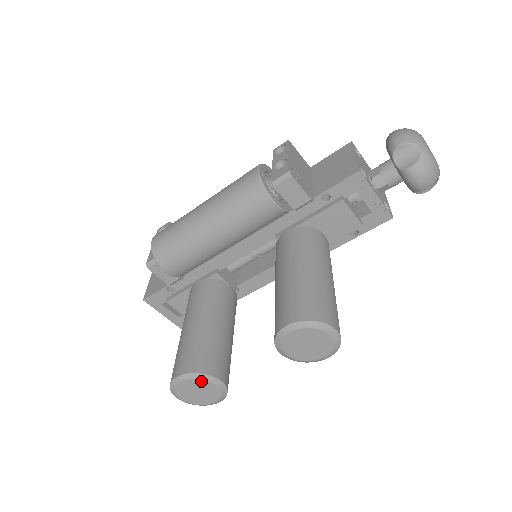
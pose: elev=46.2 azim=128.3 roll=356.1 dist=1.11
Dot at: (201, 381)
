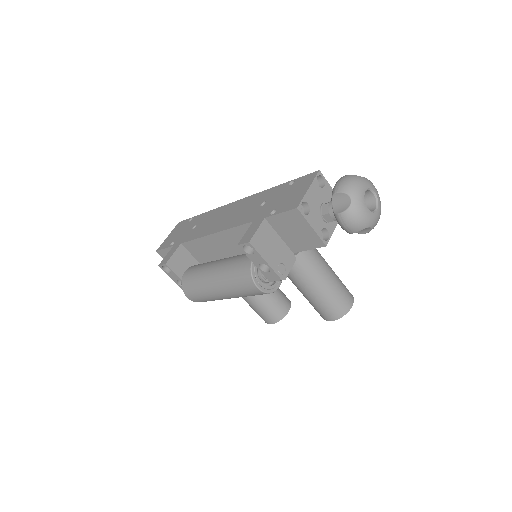
Dot at: (282, 318)
